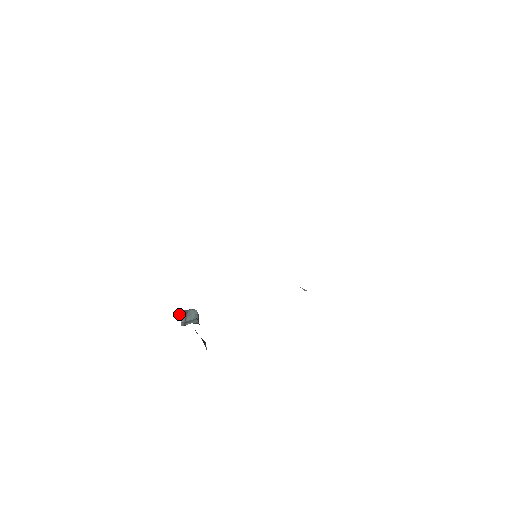
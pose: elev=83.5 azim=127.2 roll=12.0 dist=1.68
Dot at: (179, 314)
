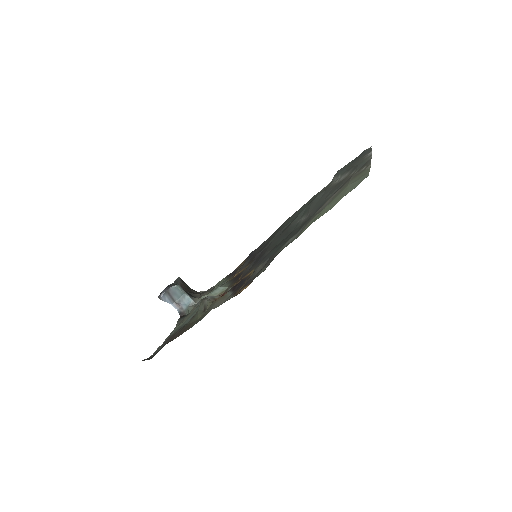
Dot at: (162, 300)
